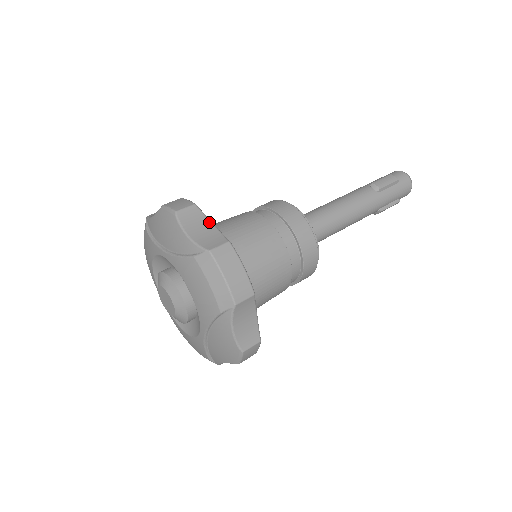
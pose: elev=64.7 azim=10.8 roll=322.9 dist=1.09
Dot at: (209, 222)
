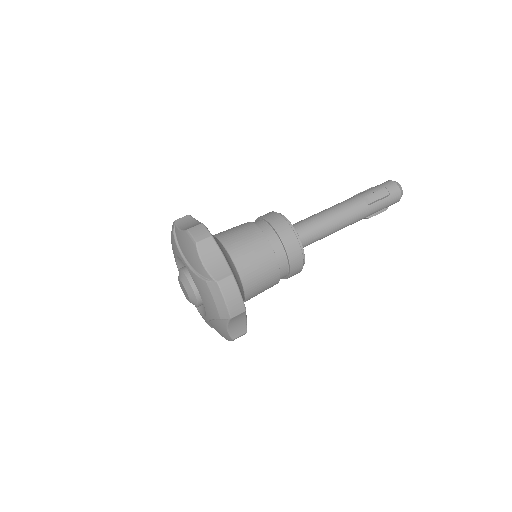
Dot at: (220, 253)
